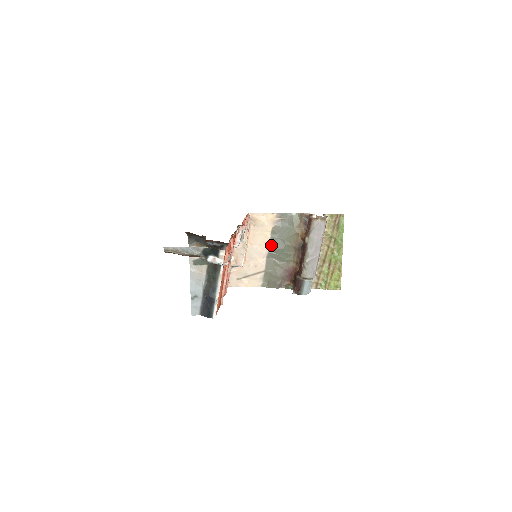
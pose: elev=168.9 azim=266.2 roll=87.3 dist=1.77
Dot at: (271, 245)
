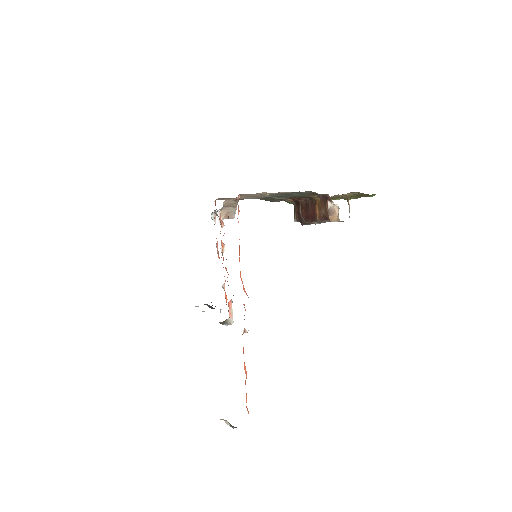
Dot at: occluded
